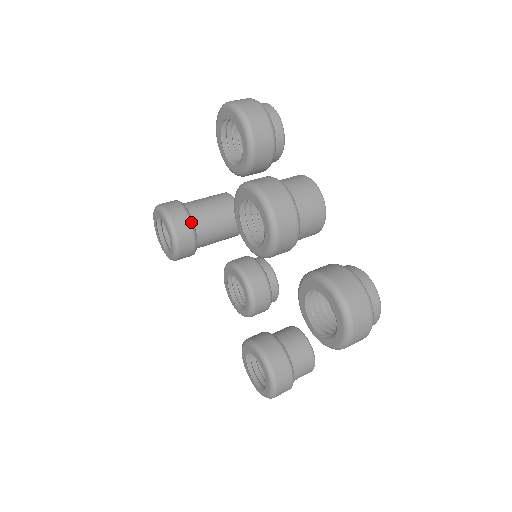
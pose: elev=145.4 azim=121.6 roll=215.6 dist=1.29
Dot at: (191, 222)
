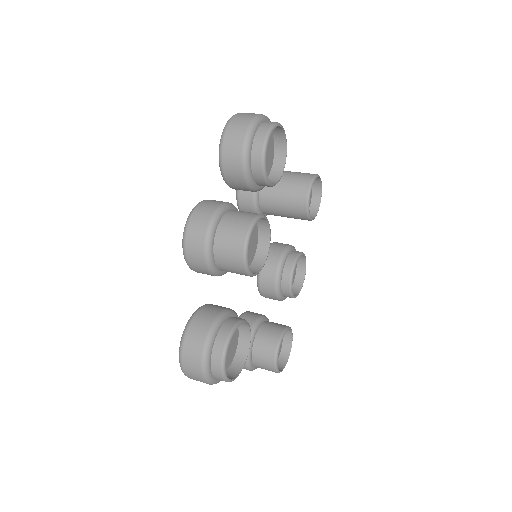
Dot at: (254, 193)
